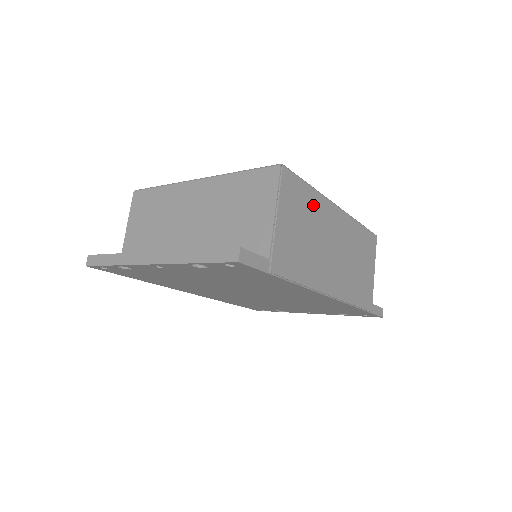
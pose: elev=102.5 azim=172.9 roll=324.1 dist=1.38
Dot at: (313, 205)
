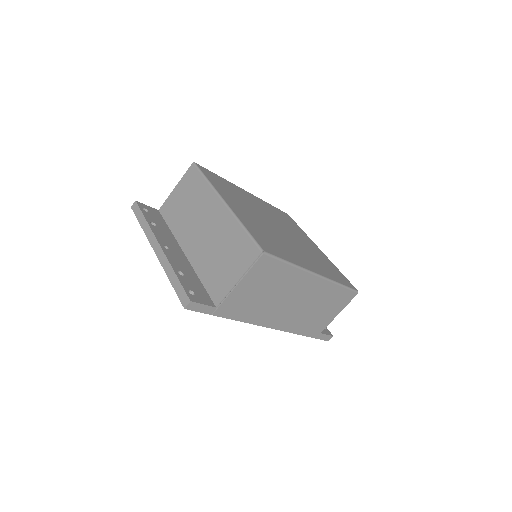
Dot at: (285, 276)
